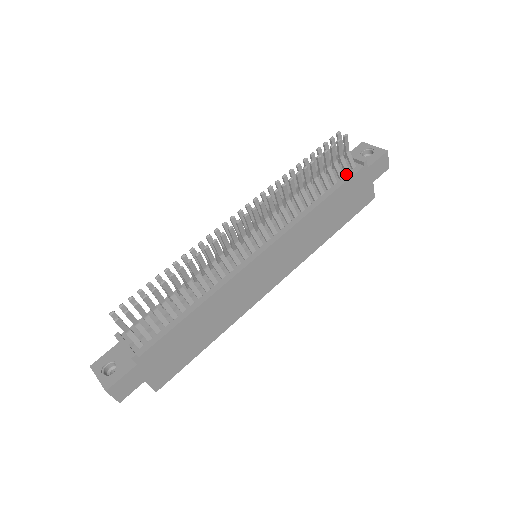
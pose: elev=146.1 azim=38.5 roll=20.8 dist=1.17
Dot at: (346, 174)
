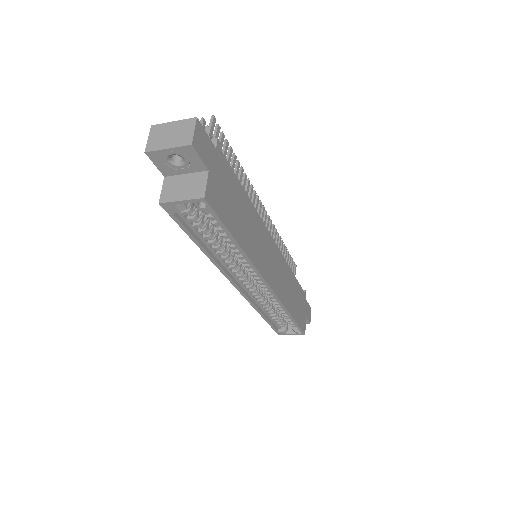
Dot at: occluded
